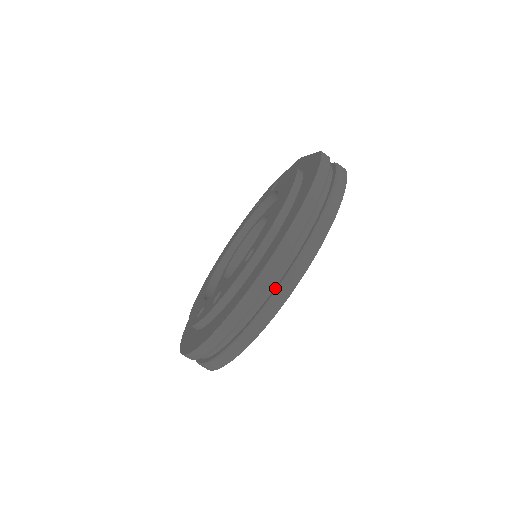
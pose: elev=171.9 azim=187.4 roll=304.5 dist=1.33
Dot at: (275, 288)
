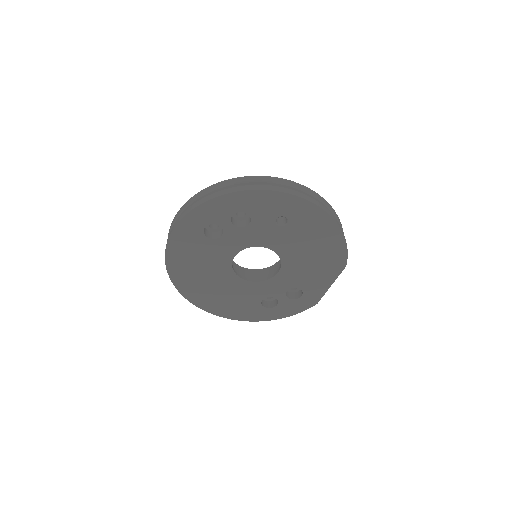
Dot at: occluded
